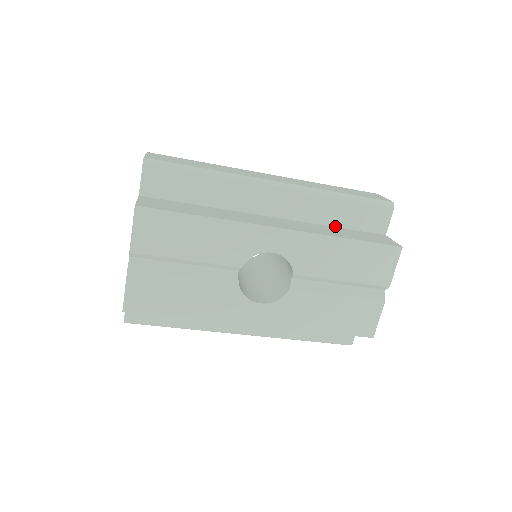
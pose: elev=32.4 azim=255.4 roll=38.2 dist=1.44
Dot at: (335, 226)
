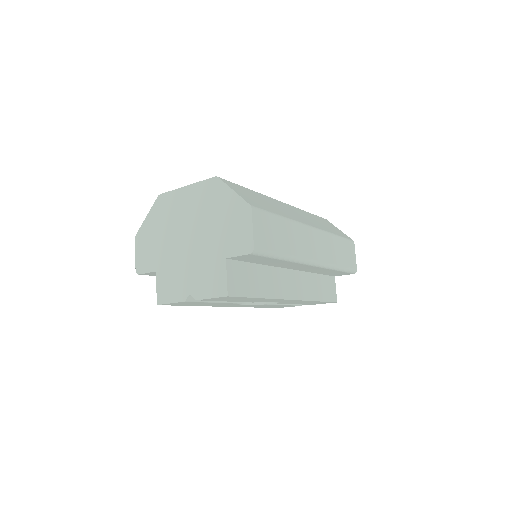
Dot at: (317, 273)
